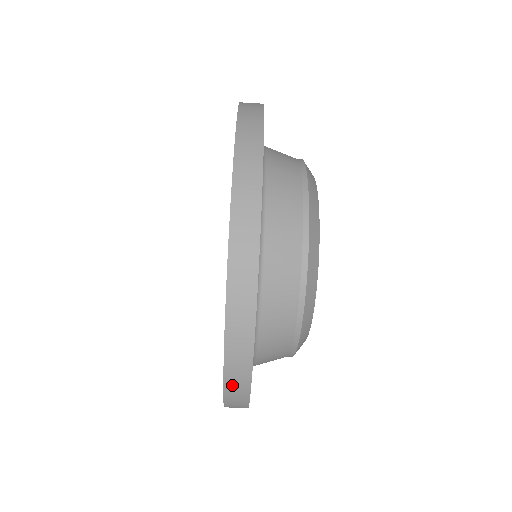
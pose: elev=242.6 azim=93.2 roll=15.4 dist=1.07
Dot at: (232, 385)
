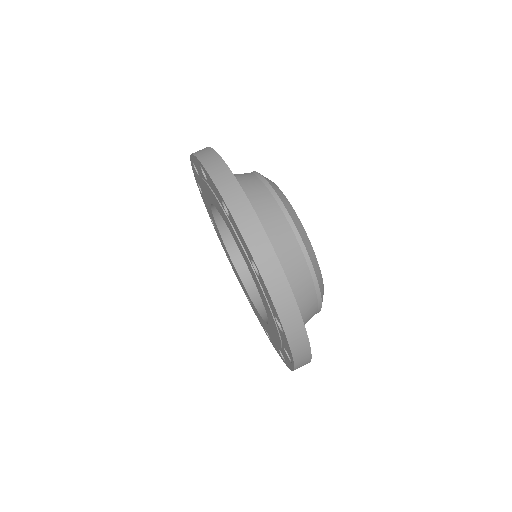
Dot at: (231, 199)
